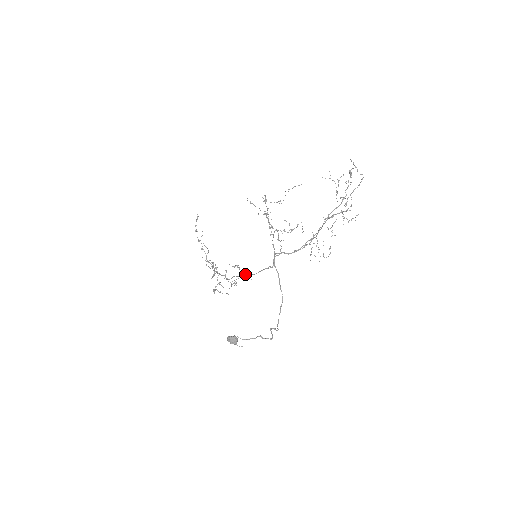
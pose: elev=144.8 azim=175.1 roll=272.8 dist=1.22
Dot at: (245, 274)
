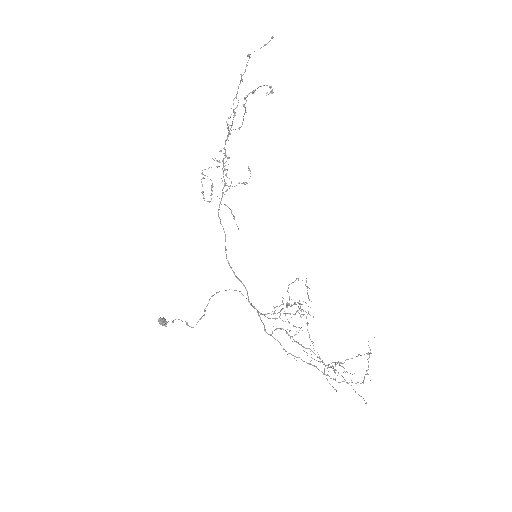
Dot at: occluded
